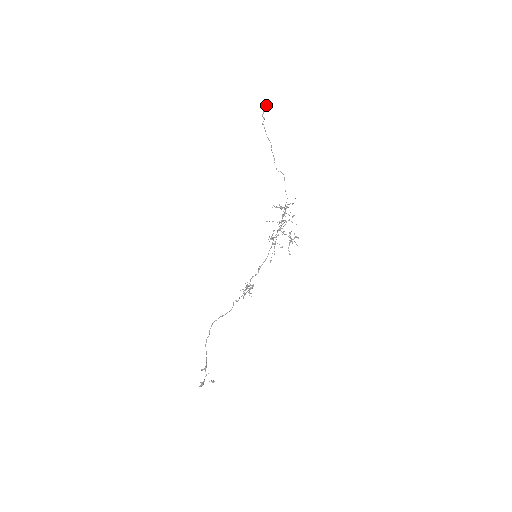
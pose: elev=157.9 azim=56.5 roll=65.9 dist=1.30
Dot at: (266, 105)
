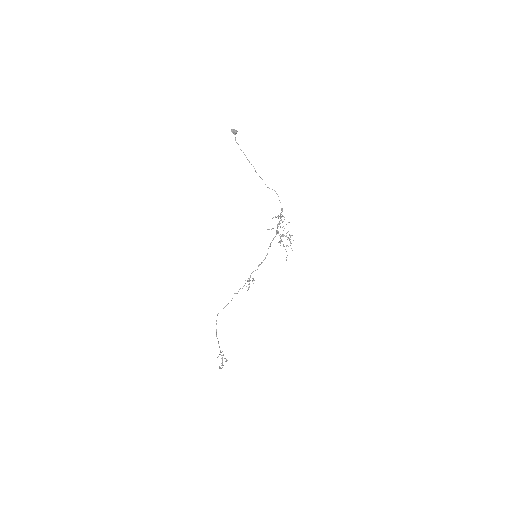
Dot at: (235, 132)
